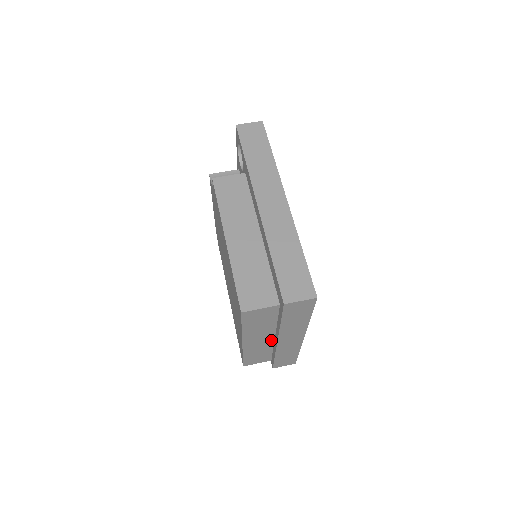
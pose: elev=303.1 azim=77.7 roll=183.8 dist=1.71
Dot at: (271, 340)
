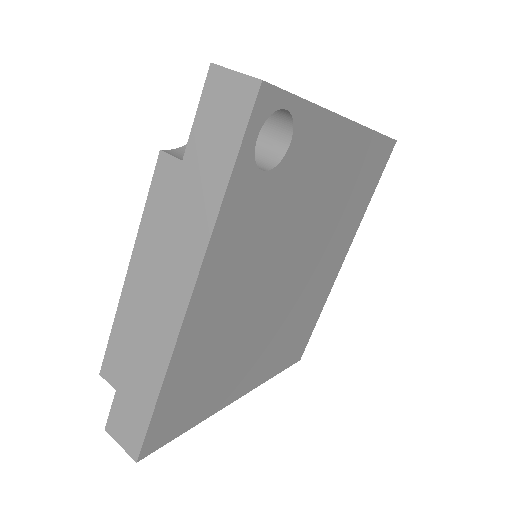
Dot at: occluded
